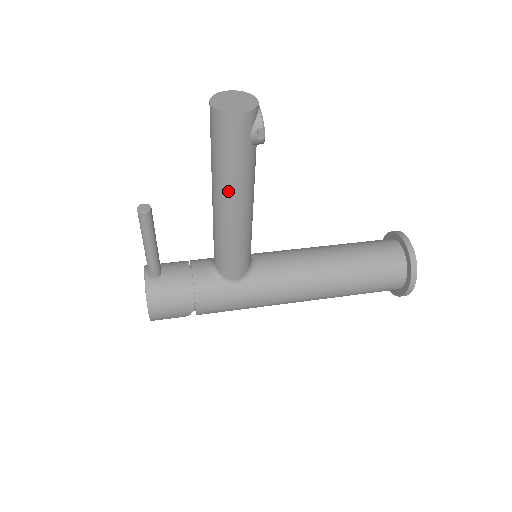
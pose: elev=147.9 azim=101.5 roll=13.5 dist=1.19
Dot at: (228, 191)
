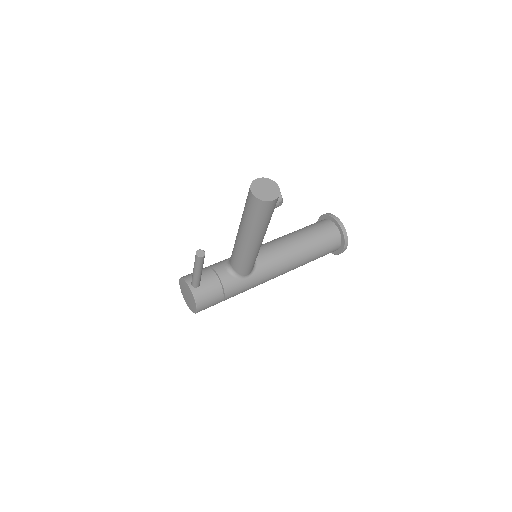
Dot at: (256, 235)
